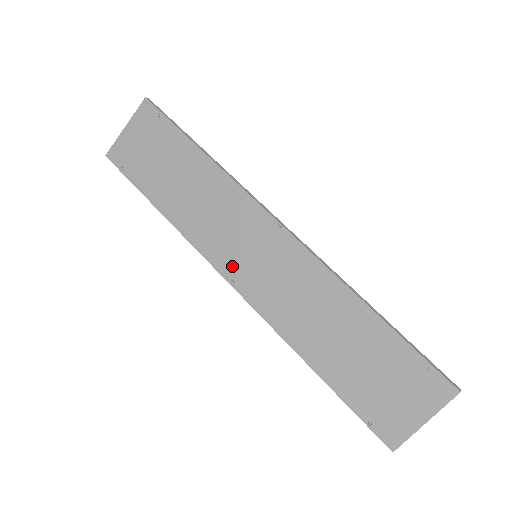
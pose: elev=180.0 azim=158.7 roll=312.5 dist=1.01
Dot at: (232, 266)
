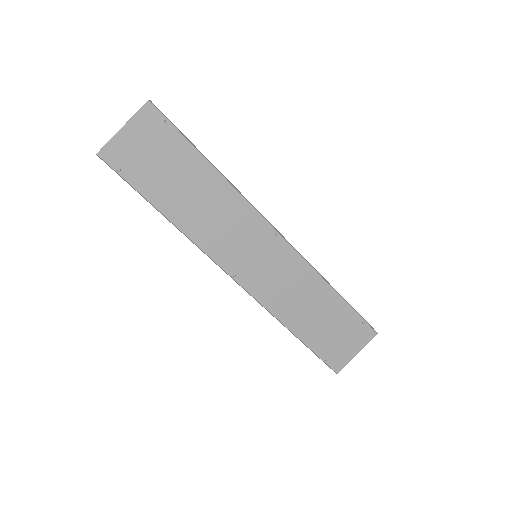
Dot at: (235, 264)
